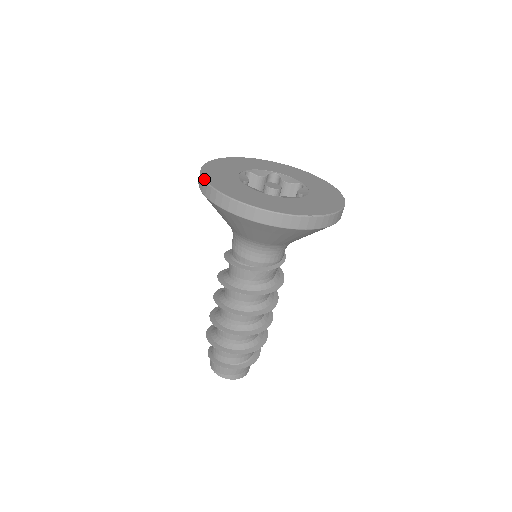
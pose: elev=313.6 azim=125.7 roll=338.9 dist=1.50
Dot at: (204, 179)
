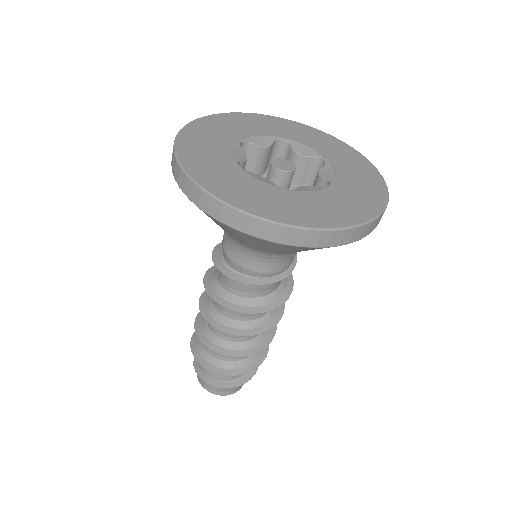
Dot at: (180, 165)
